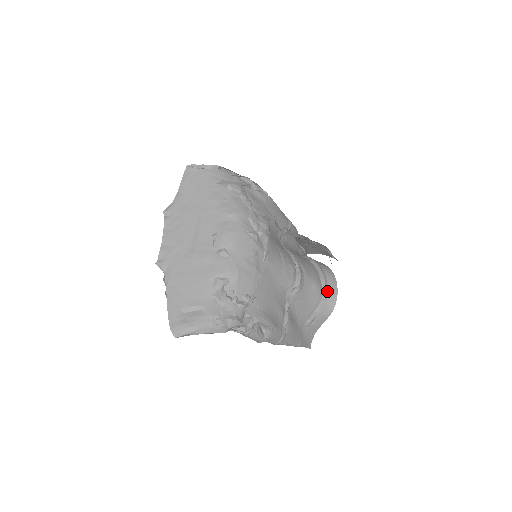
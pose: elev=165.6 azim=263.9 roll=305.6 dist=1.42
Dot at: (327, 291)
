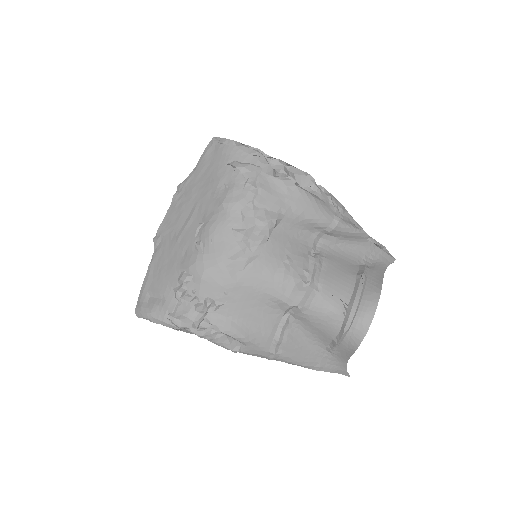
Dot at: (351, 322)
